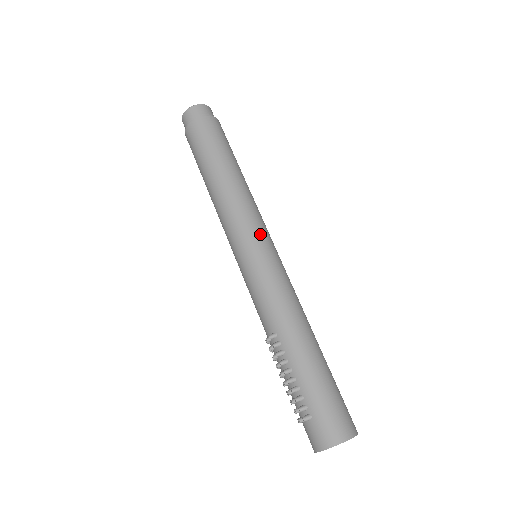
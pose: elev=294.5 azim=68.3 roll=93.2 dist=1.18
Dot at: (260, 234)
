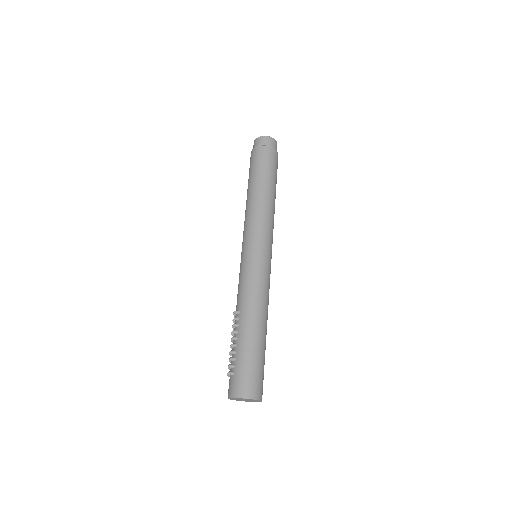
Dot at: (262, 241)
